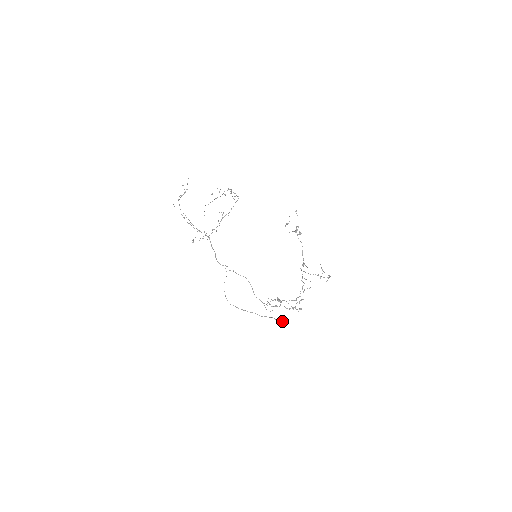
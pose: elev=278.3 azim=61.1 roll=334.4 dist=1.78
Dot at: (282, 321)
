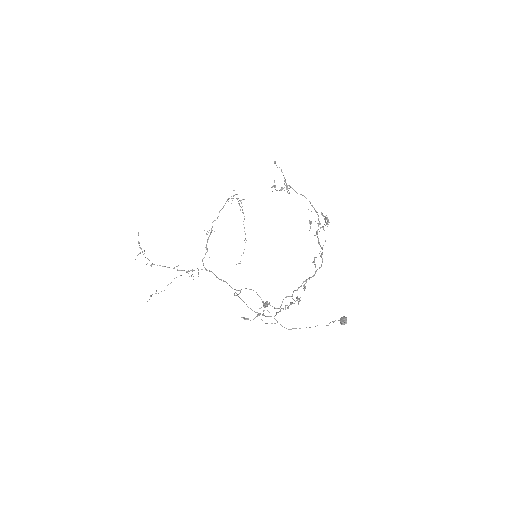
Dot at: (342, 319)
